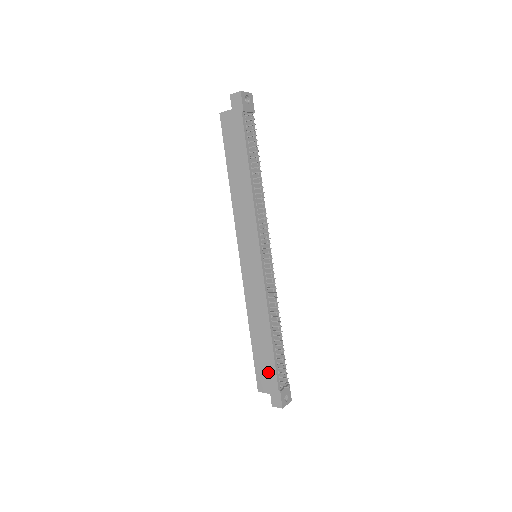
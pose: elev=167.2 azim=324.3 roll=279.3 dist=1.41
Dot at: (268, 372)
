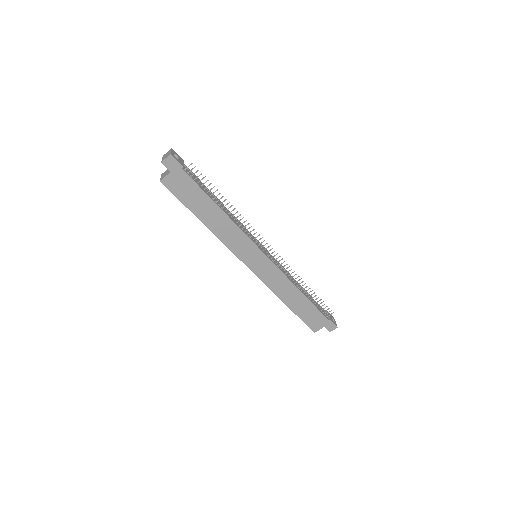
Dot at: (315, 316)
